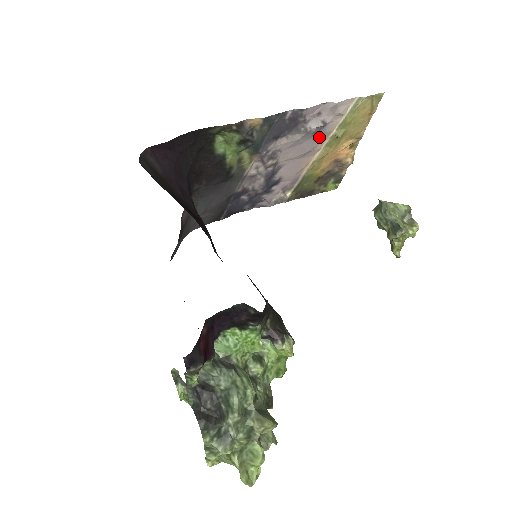
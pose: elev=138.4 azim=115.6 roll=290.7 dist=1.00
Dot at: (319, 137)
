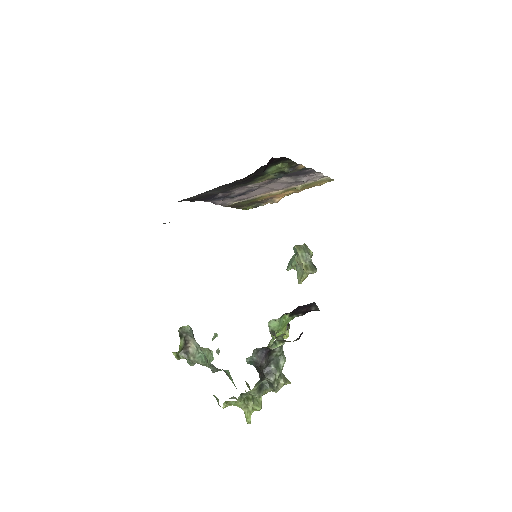
Dot at: (293, 184)
